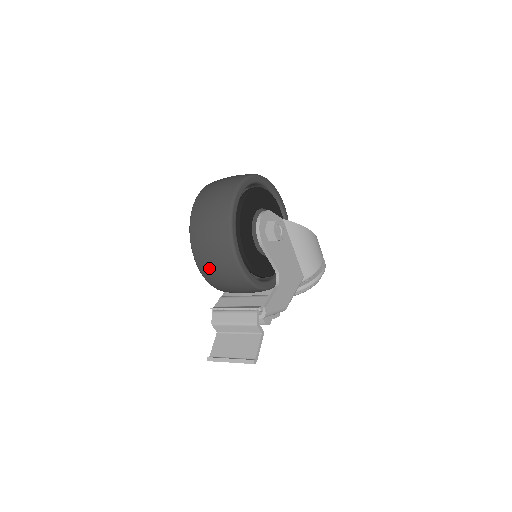
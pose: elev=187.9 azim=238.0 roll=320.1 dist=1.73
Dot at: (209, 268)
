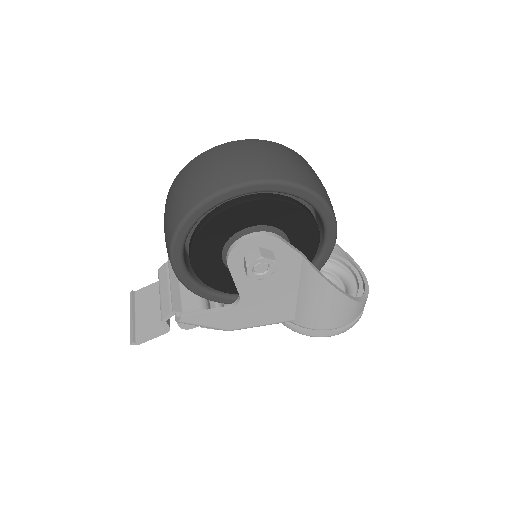
Dot at: occluded
